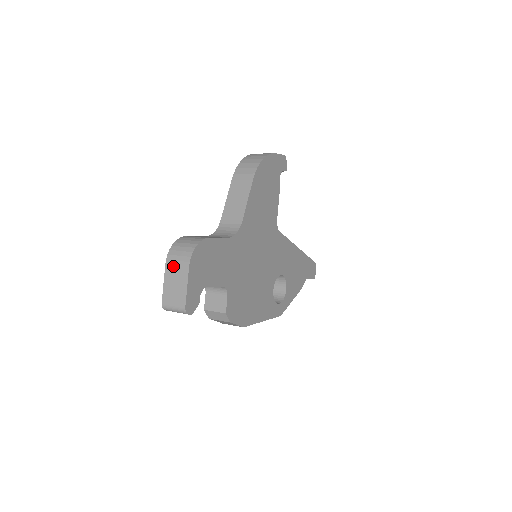
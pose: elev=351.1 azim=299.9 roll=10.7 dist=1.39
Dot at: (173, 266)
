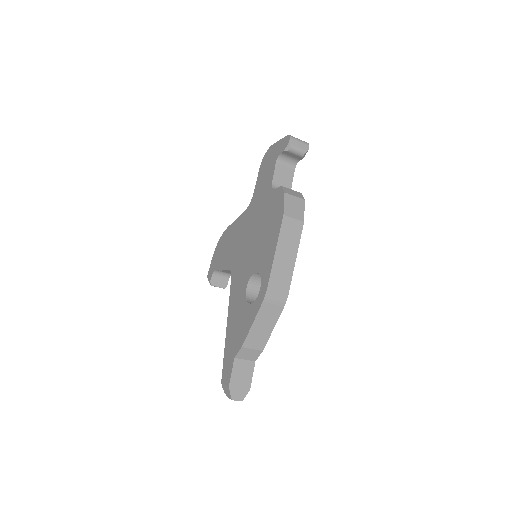
Dot at: occluded
